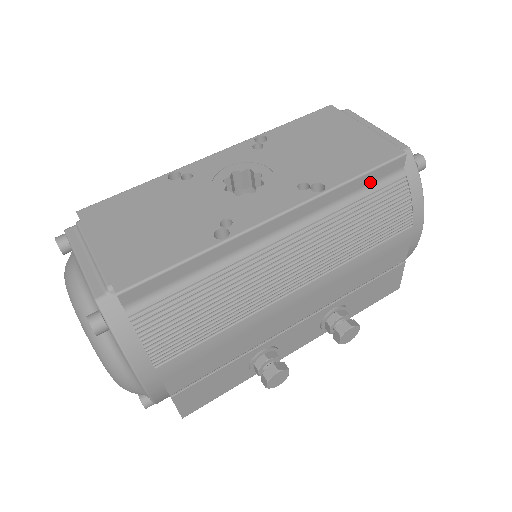
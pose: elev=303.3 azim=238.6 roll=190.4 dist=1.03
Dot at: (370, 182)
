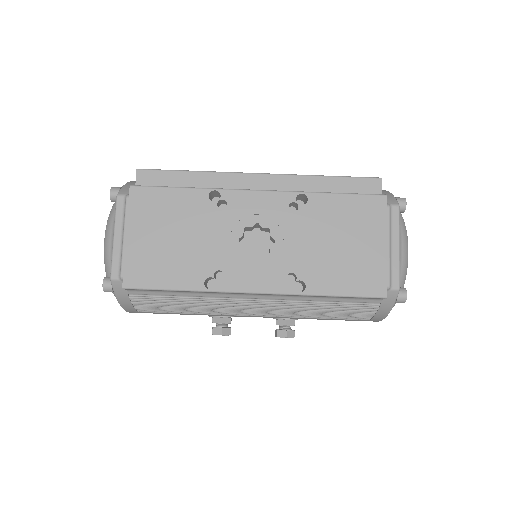
Dot at: (346, 297)
